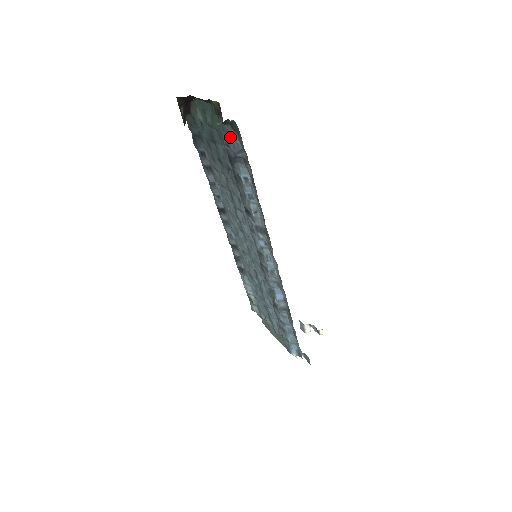
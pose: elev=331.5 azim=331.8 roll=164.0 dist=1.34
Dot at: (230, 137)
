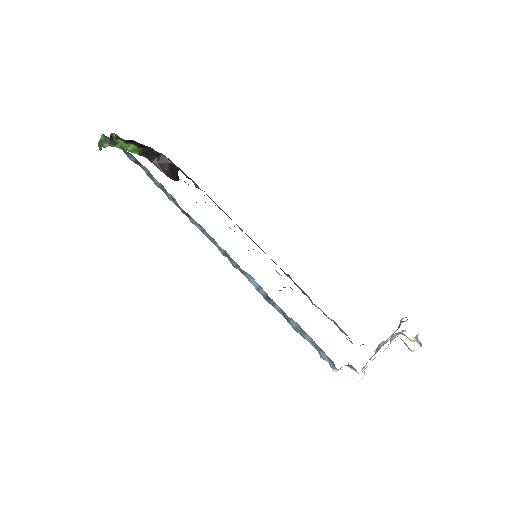
Dot at: (123, 150)
